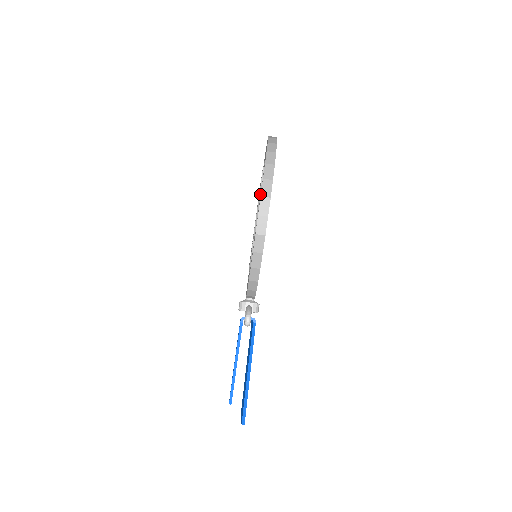
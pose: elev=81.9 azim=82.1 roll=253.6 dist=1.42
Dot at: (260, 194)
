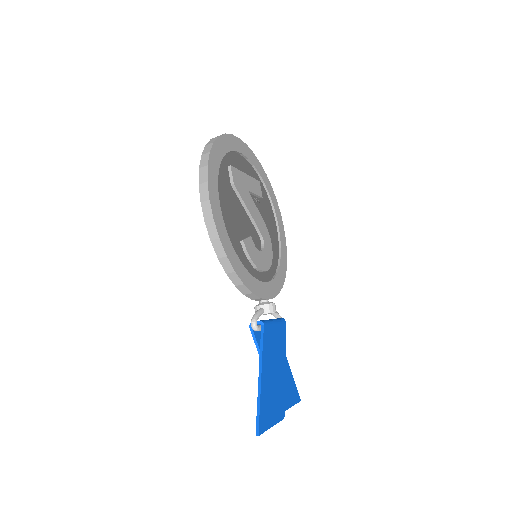
Dot at: occluded
